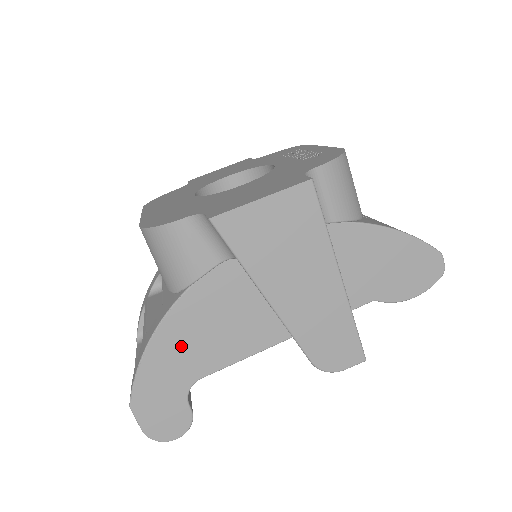
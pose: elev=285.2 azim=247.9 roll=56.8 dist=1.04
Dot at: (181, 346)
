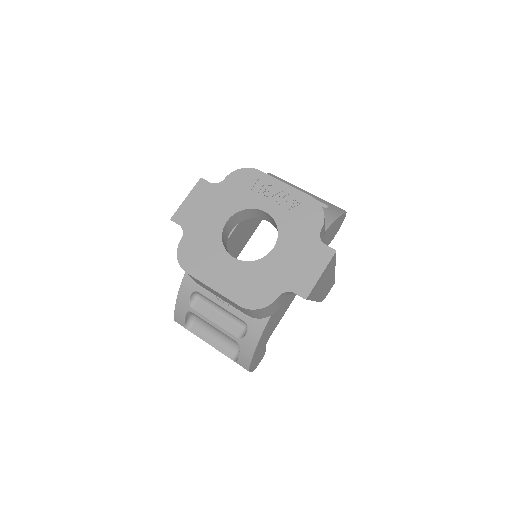
Dot at: (266, 334)
